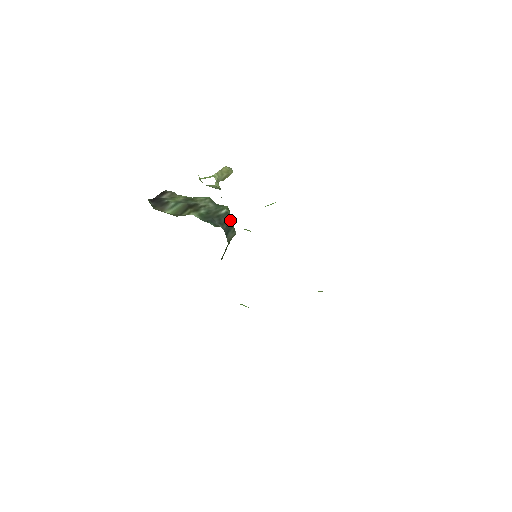
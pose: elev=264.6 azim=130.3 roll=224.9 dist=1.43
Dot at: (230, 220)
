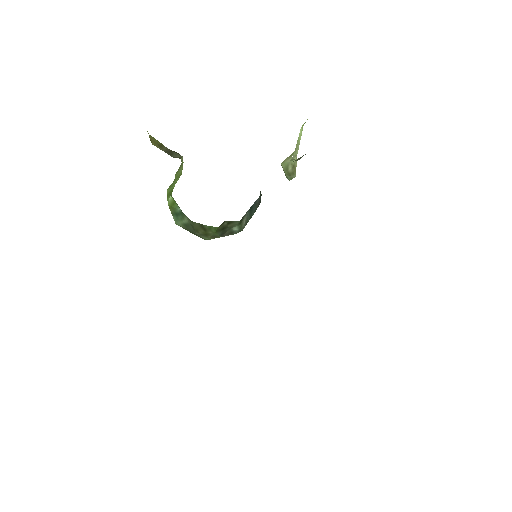
Dot at: occluded
